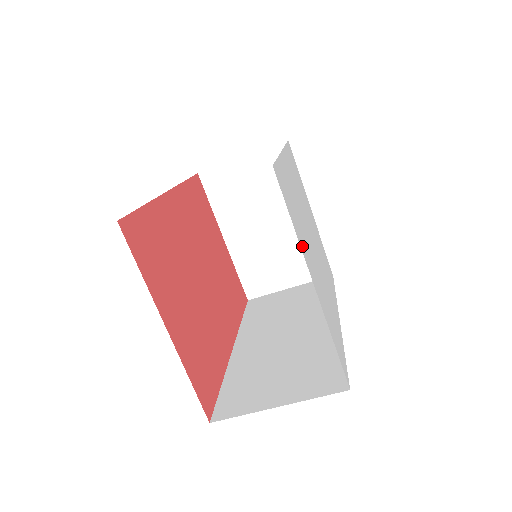
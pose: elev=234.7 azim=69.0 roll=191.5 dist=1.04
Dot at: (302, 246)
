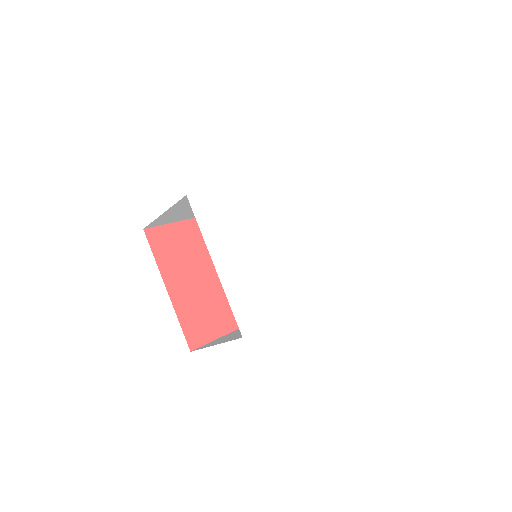
Dot at: (213, 242)
